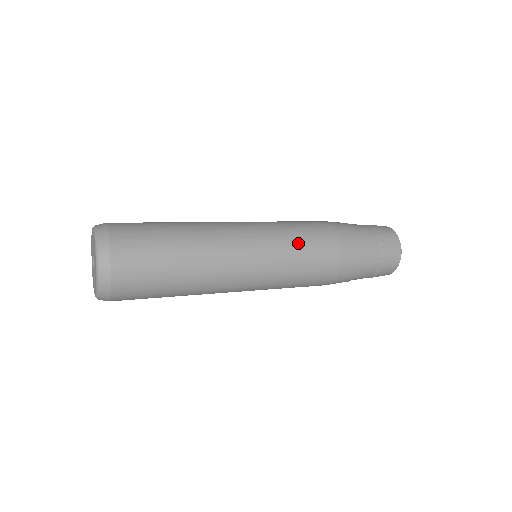
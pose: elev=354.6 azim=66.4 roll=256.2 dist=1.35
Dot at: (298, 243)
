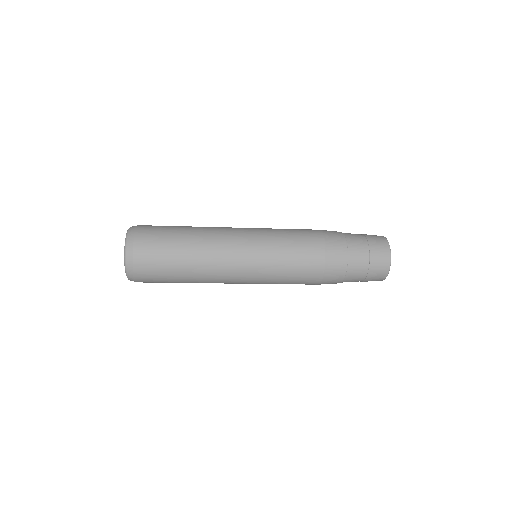
Dot at: (283, 231)
